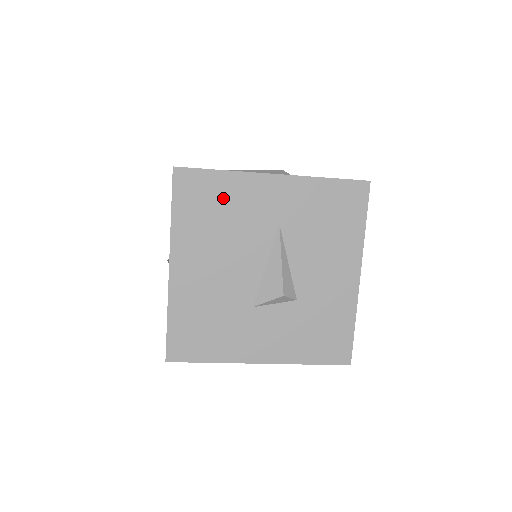
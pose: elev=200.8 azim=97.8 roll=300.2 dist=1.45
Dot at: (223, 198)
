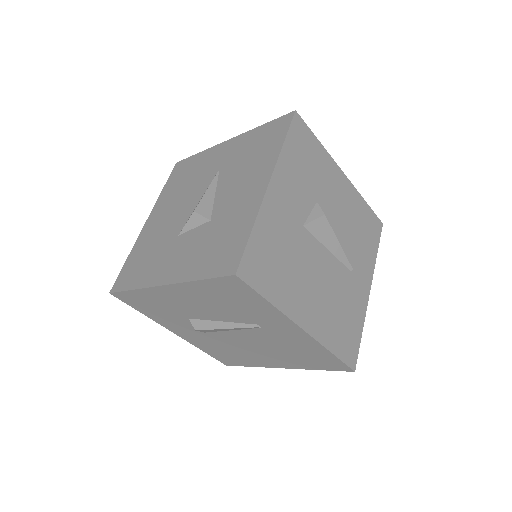
Dot at: (193, 168)
